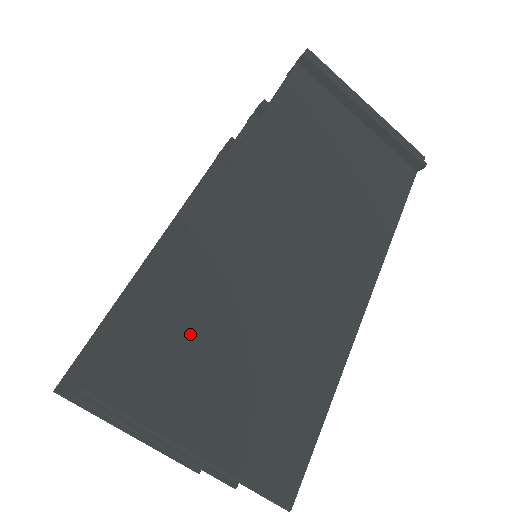
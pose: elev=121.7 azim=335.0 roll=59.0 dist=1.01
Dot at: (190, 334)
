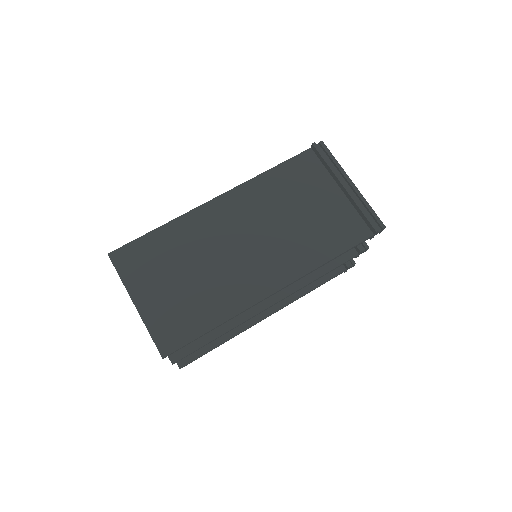
Dot at: (163, 256)
